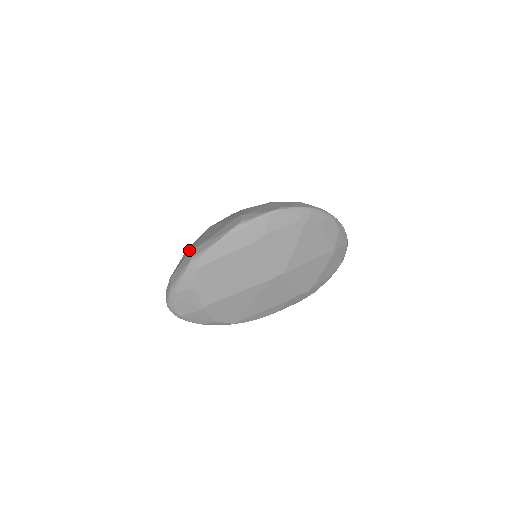
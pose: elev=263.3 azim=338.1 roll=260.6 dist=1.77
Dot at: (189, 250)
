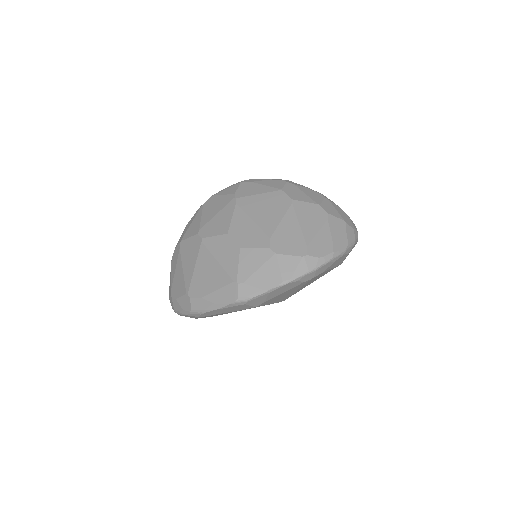
Dot at: (185, 283)
